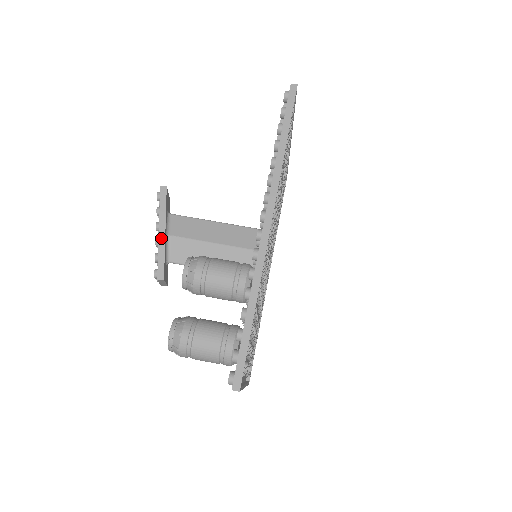
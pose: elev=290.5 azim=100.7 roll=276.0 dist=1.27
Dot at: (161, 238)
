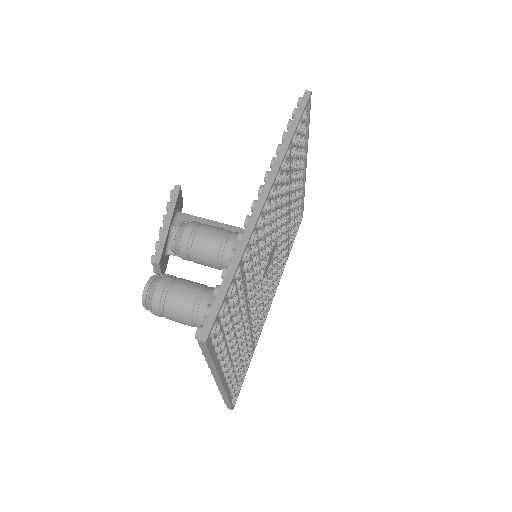
Dot at: (165, 227)
